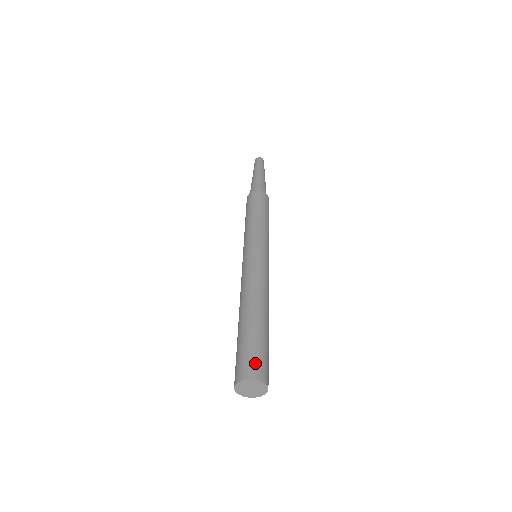
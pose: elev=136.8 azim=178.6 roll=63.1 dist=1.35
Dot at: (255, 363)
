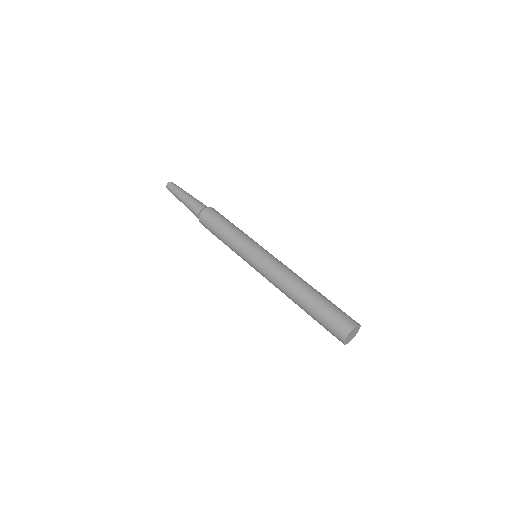
Dot at: occluded
